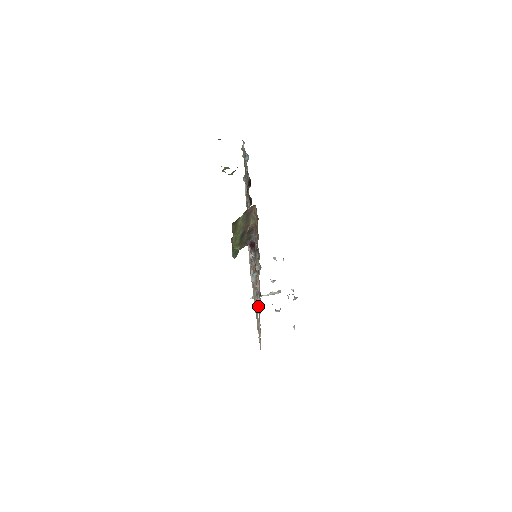
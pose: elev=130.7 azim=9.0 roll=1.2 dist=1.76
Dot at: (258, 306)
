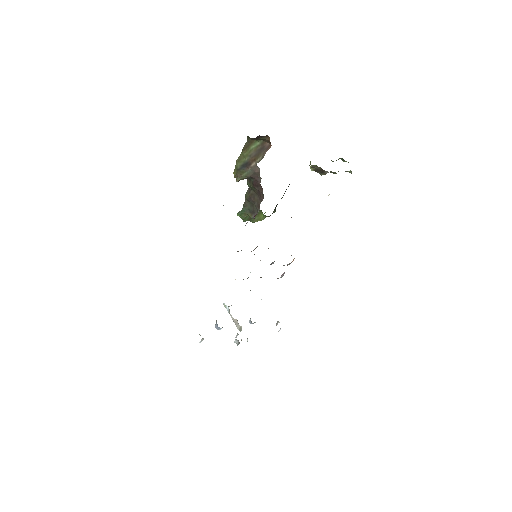
Dot at: occluded
